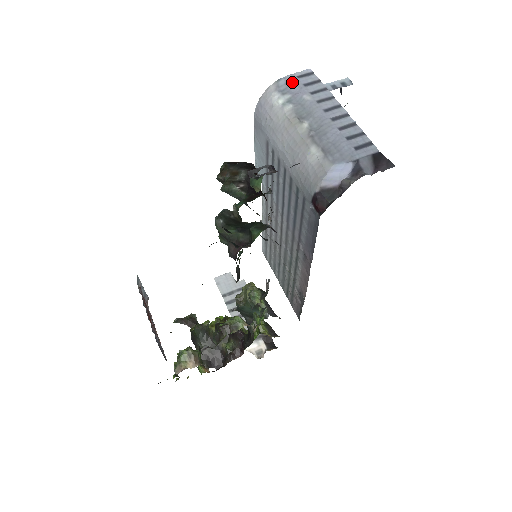
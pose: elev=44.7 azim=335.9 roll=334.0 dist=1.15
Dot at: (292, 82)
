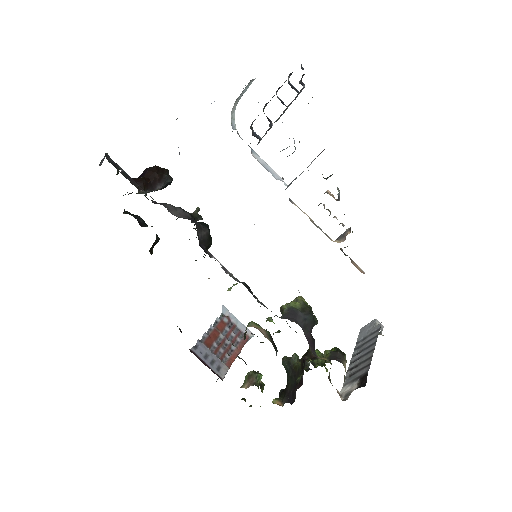
Dot at: occluded
